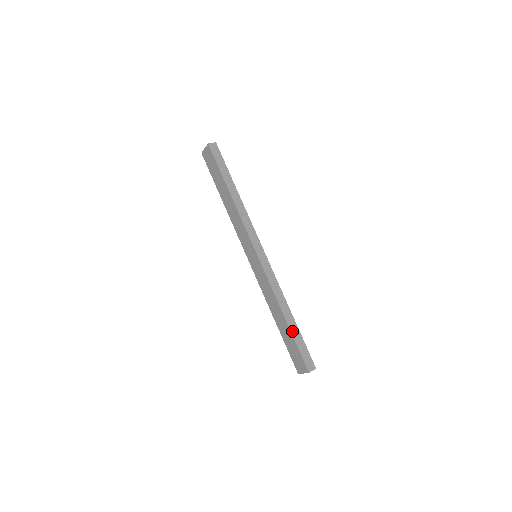
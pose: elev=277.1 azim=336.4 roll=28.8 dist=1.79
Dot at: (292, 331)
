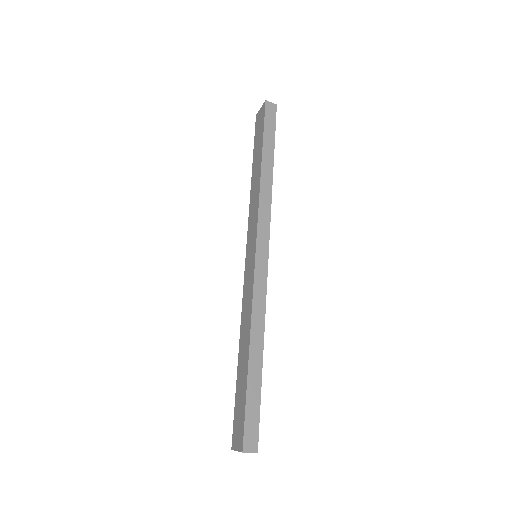
Dot at: (250, 377)
